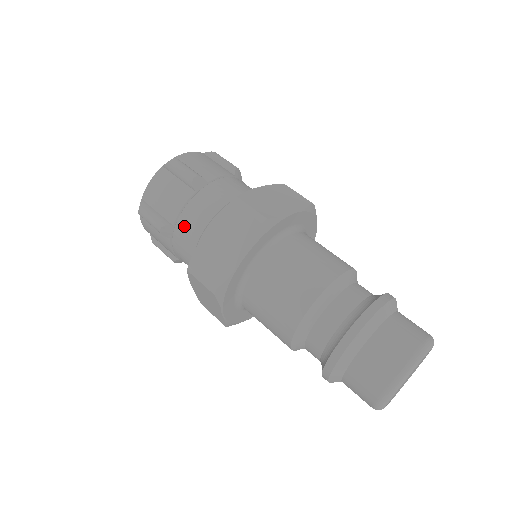
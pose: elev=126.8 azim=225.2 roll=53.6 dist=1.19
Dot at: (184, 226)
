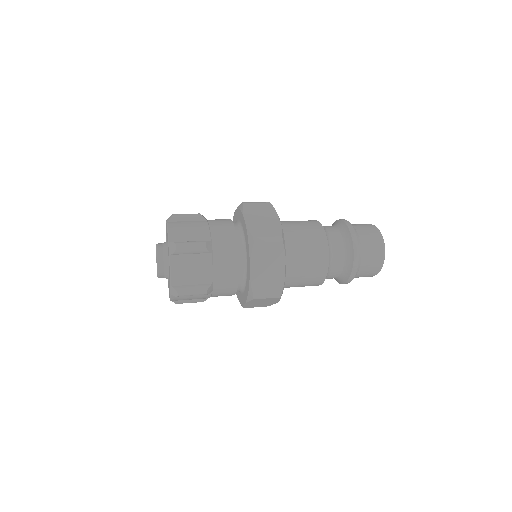
Dot at: (221, 278)
